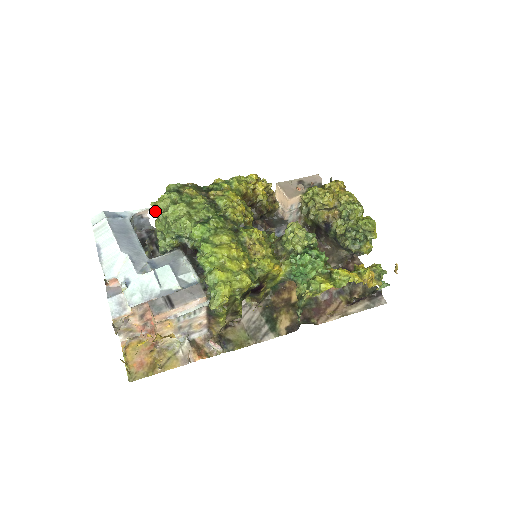
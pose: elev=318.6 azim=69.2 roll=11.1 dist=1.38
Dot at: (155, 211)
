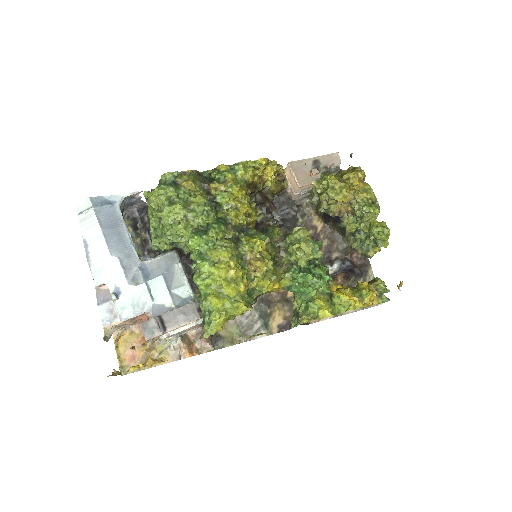
Dot at: (148, 202)
